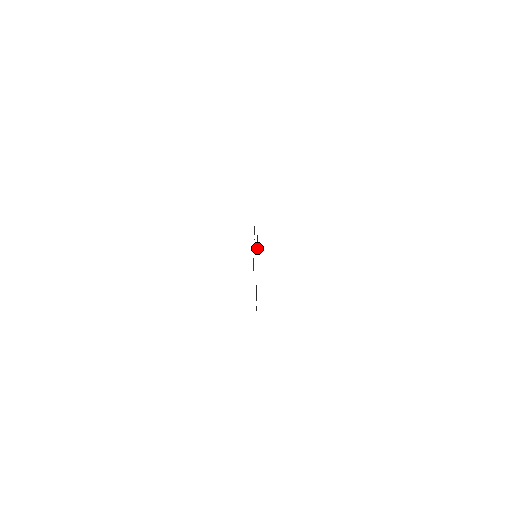
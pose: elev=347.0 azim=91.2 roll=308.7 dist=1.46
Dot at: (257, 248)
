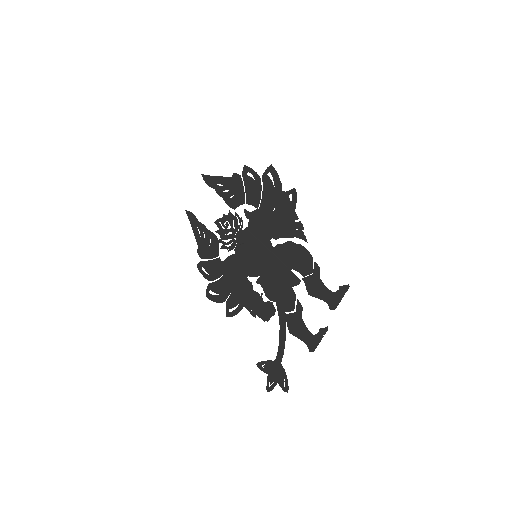
Dot at: (292, 234)
